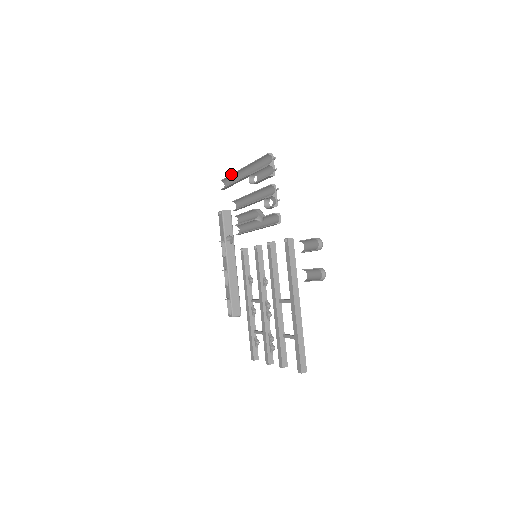
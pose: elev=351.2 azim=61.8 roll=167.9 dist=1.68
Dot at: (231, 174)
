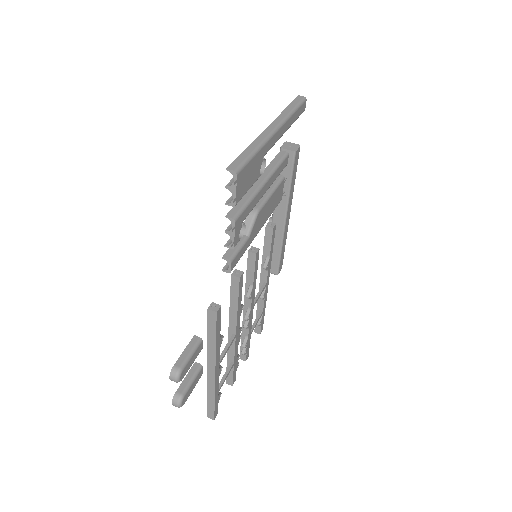
Dot at: (283, 110)
